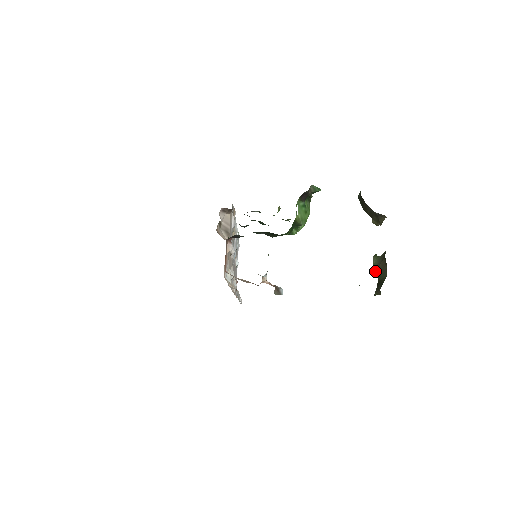
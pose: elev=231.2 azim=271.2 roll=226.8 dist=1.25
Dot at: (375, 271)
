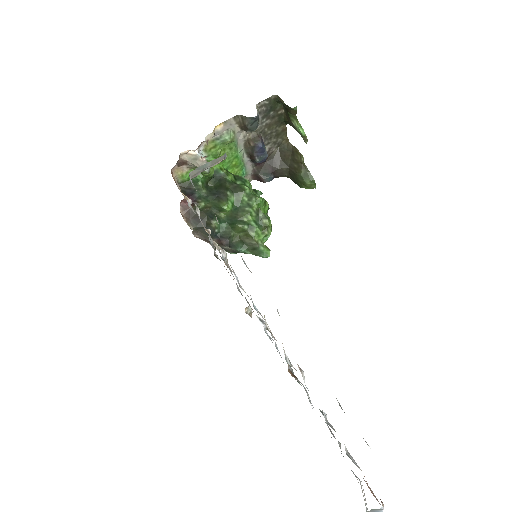
Dot at: (297, 127)
